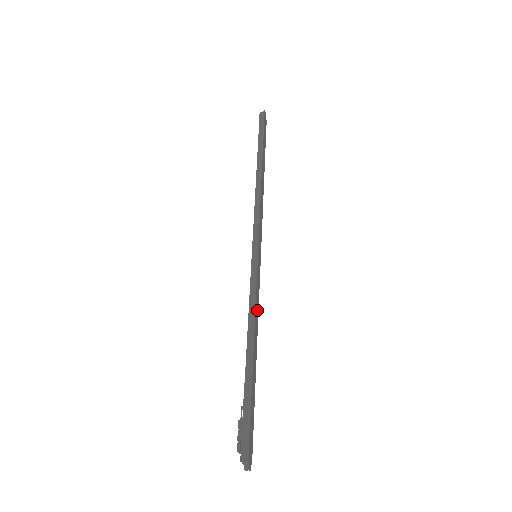
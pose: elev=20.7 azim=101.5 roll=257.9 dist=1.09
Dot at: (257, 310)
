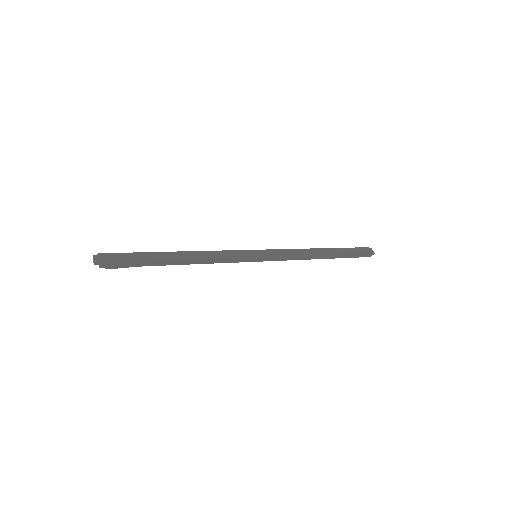
Dot at: (216, 257)
